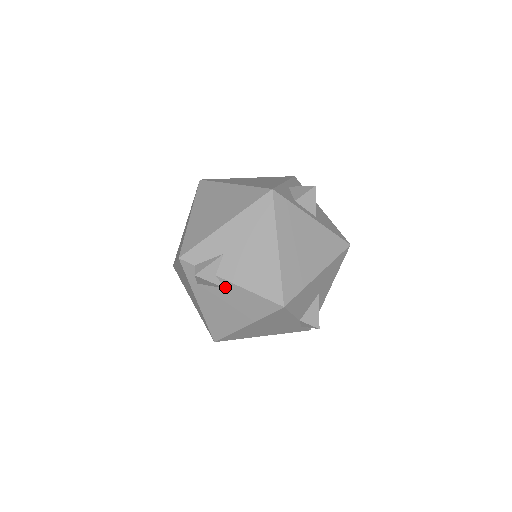
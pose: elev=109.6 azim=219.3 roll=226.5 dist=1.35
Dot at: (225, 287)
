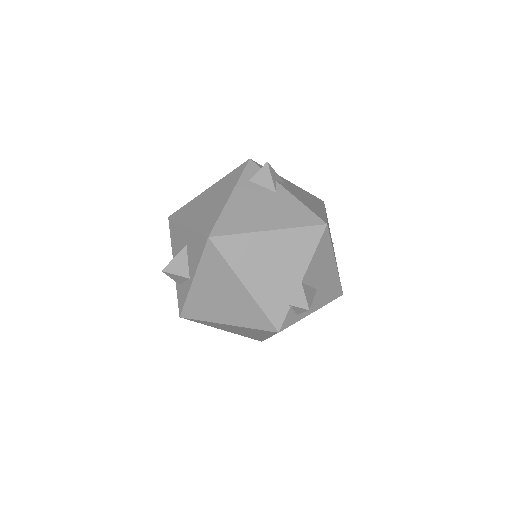
Dot at: (277, 192)
